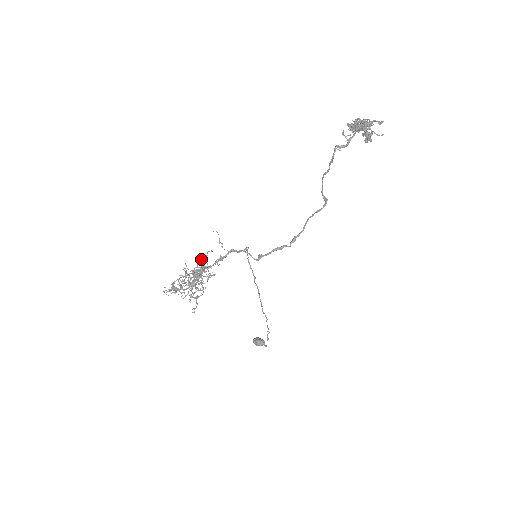
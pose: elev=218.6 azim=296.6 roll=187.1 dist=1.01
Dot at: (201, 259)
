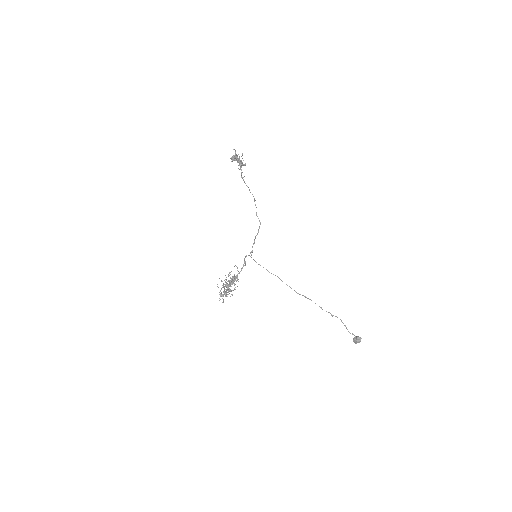
Dot at: (230, 274)
